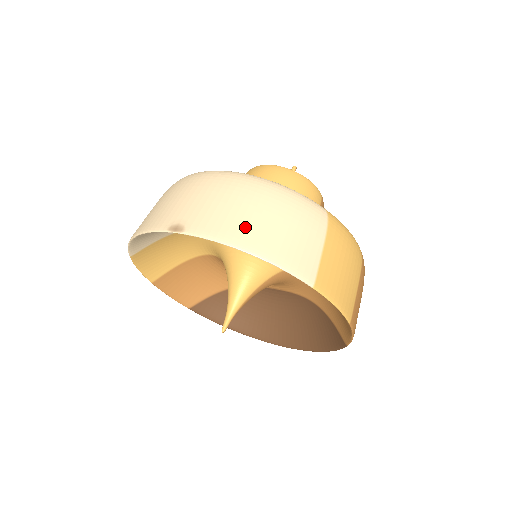
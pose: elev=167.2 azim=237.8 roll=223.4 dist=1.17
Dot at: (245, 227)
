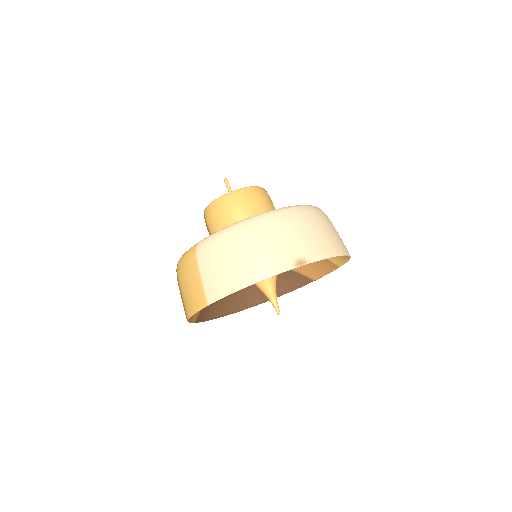
Dot at: (328, 242)
